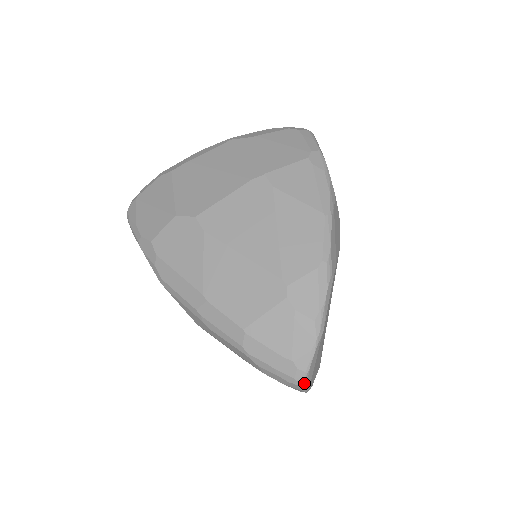
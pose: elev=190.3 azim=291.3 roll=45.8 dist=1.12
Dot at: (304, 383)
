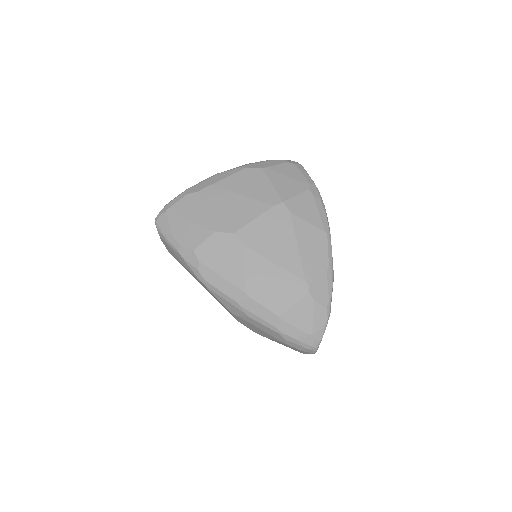
Dot at: (317, 349)
